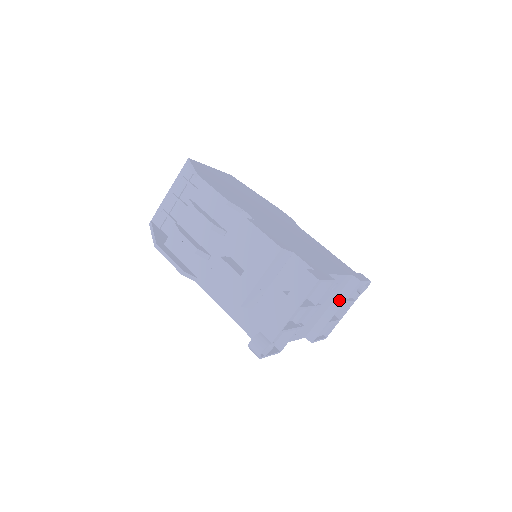
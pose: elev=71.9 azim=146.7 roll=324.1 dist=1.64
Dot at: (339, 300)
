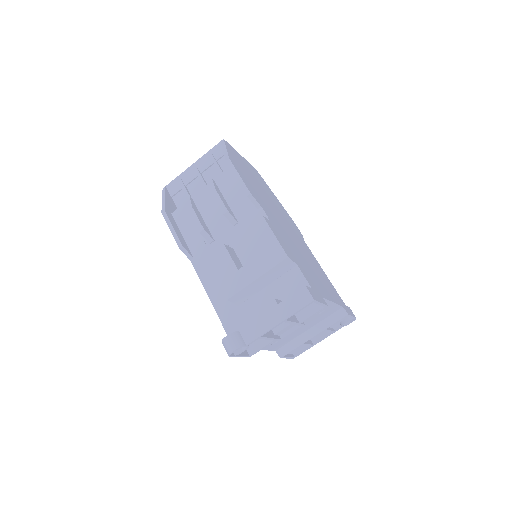
Dot at: (321, 326)
